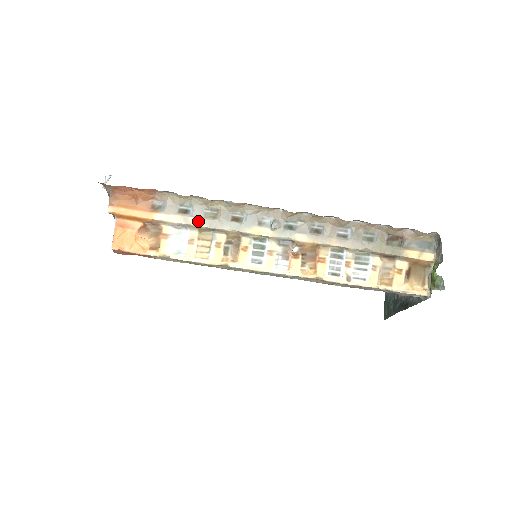
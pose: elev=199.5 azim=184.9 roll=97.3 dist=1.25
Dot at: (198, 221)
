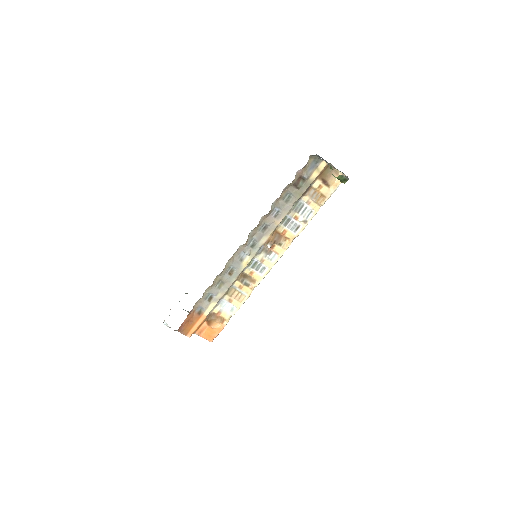
Dot at: (221, 294)
